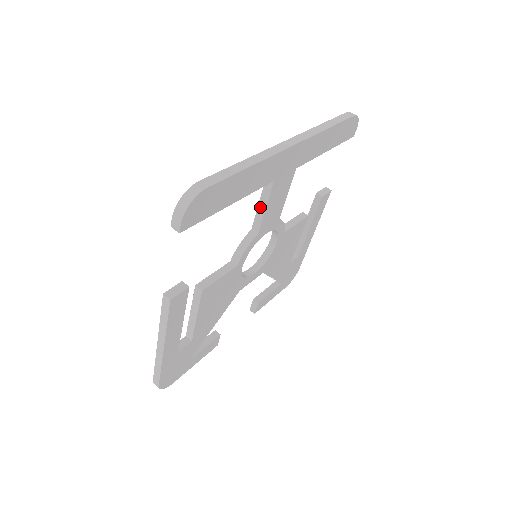
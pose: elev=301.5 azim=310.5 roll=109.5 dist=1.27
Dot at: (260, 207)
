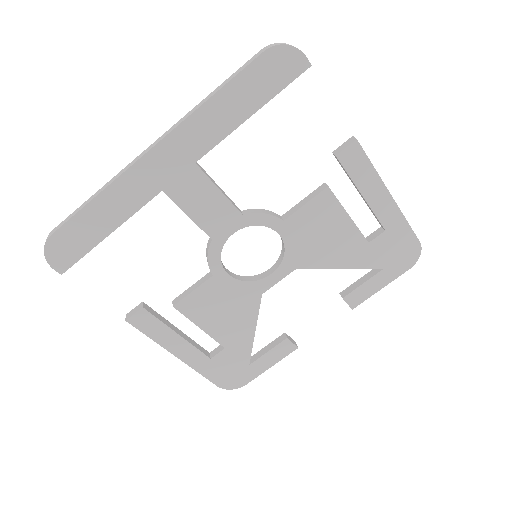
Dot at: (189, 215)
